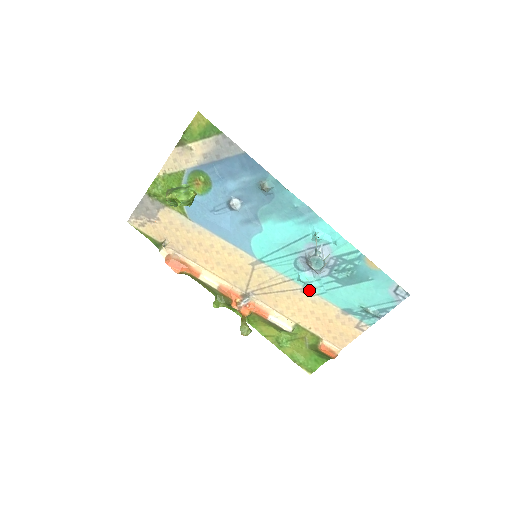
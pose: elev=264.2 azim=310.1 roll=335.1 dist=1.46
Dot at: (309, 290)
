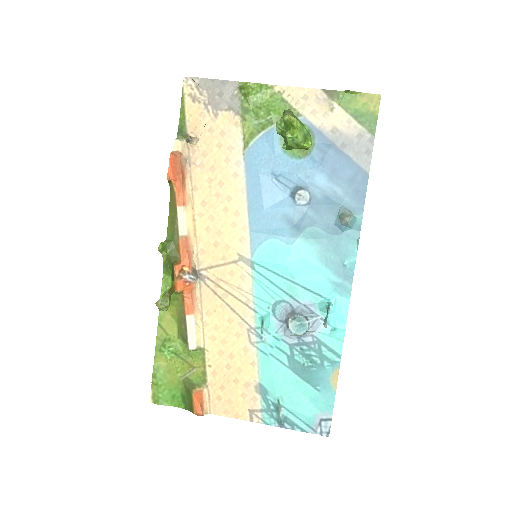
Dot at: (256, 336)
